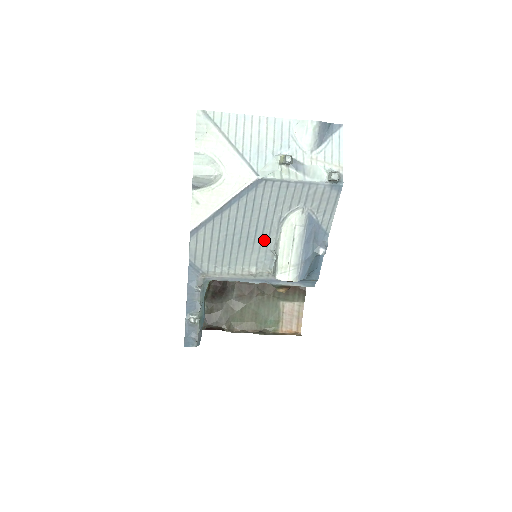
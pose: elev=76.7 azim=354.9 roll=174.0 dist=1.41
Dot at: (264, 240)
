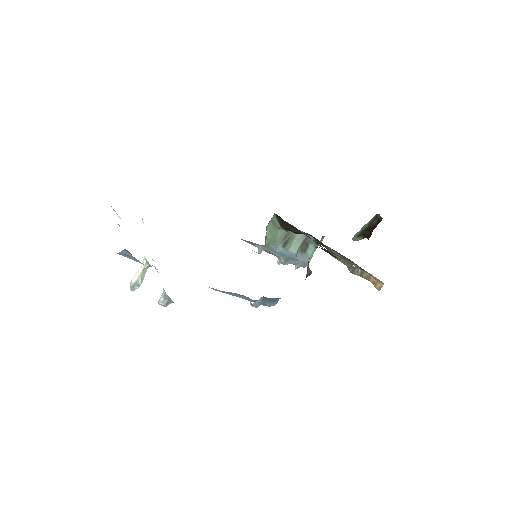
Dot at: occluded
